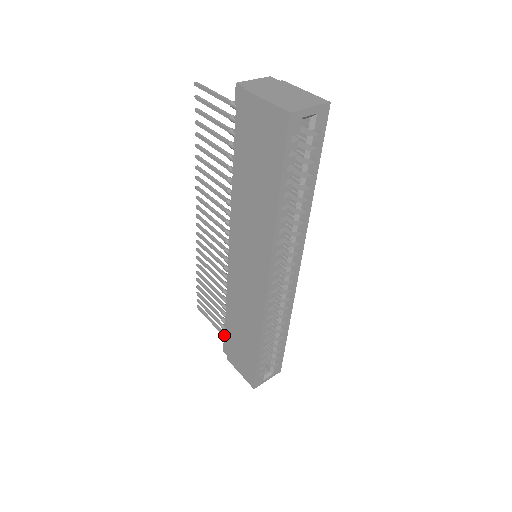
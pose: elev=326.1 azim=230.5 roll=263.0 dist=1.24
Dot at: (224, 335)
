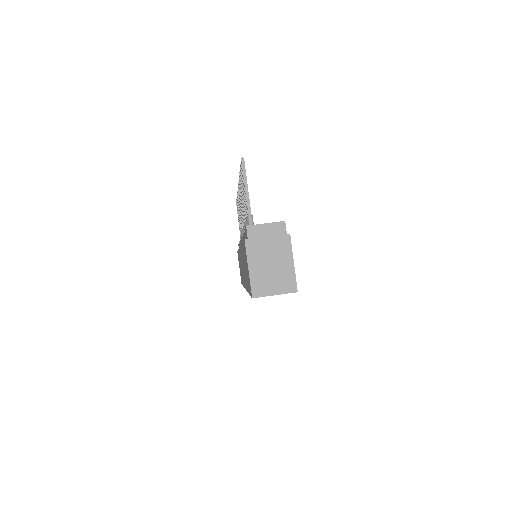
Dot at: occluded
